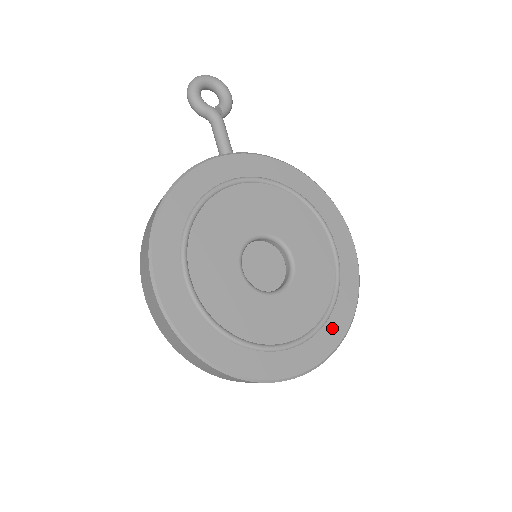
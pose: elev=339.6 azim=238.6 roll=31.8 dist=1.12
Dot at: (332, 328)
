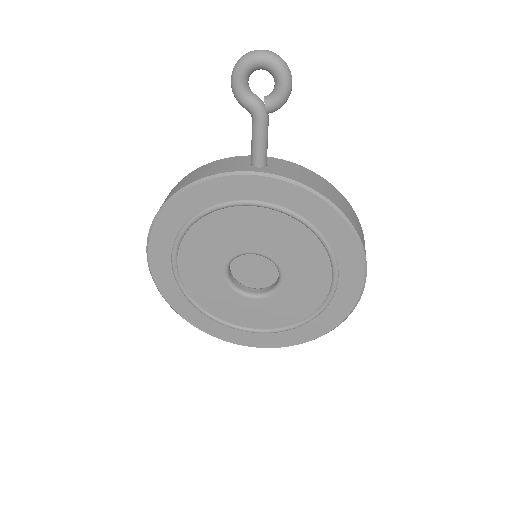
Dot at: (296, 334)
